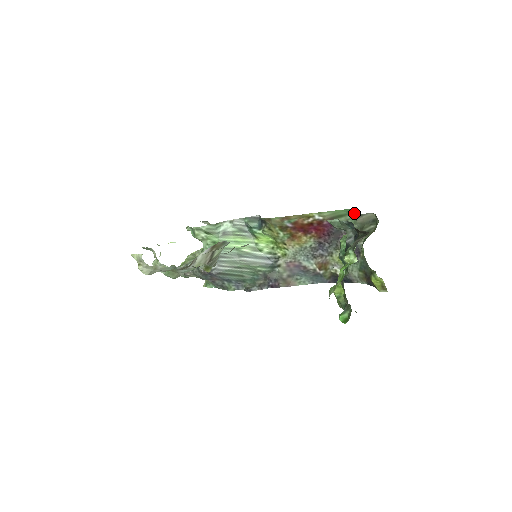
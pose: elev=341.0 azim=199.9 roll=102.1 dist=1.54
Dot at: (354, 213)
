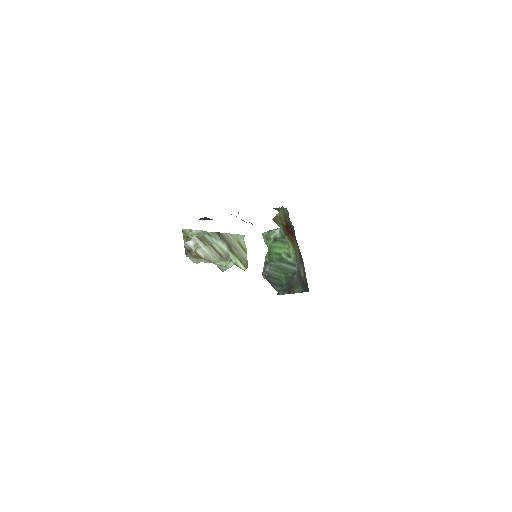
Dot at: (275, 208)
